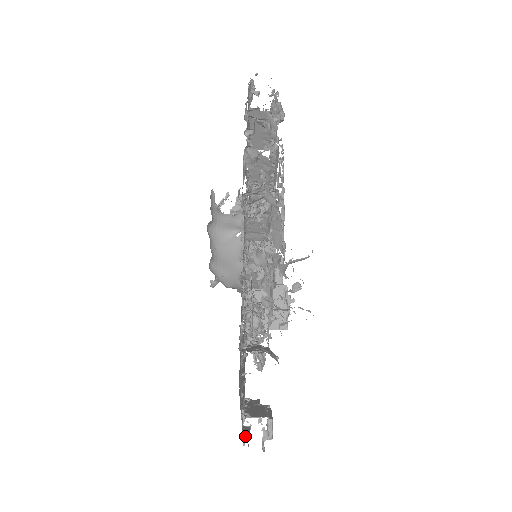
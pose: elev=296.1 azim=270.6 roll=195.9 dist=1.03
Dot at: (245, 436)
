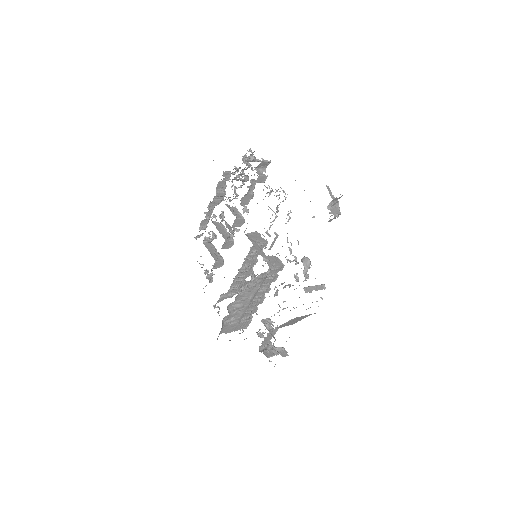
Dot at: occluded
